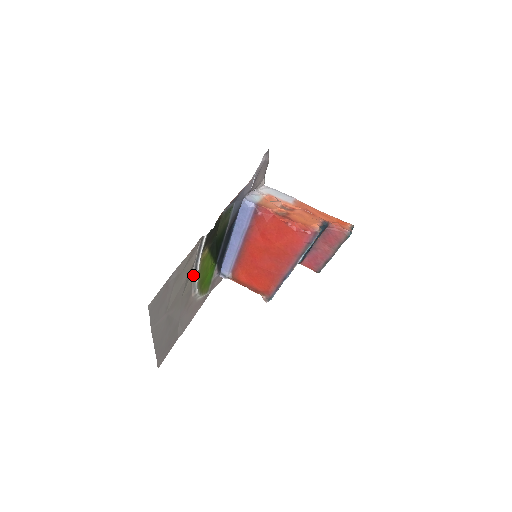
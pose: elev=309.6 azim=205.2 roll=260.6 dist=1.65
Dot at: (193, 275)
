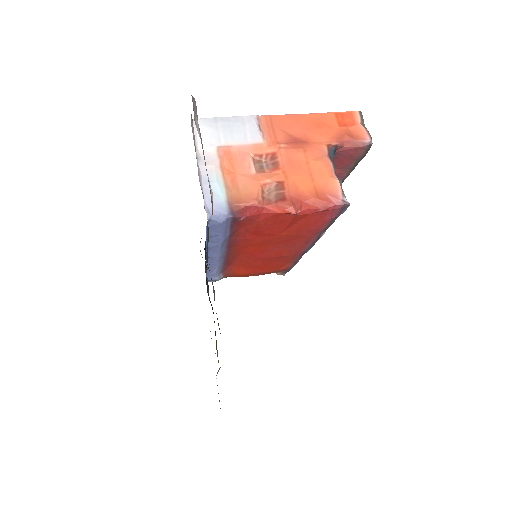
Dot at: occluded
